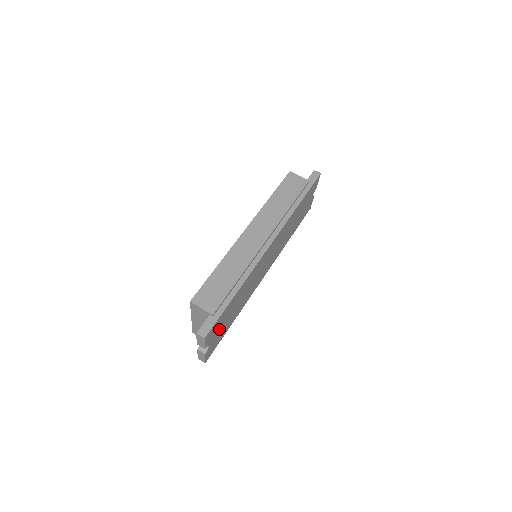
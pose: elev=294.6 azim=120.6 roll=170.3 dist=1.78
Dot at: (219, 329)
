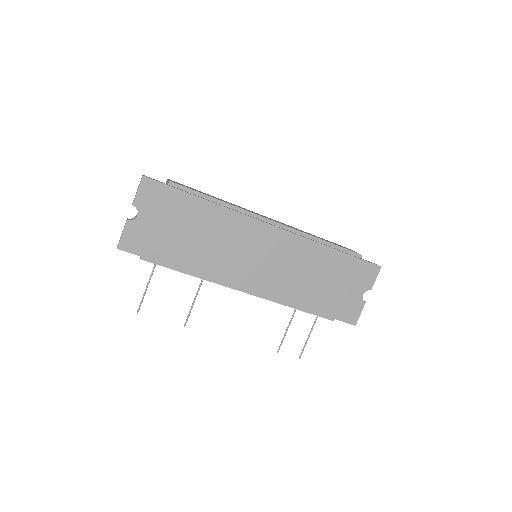
Dot at: (160, 219)
